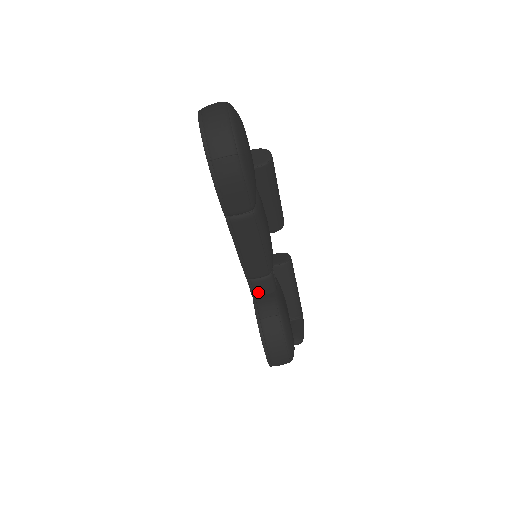
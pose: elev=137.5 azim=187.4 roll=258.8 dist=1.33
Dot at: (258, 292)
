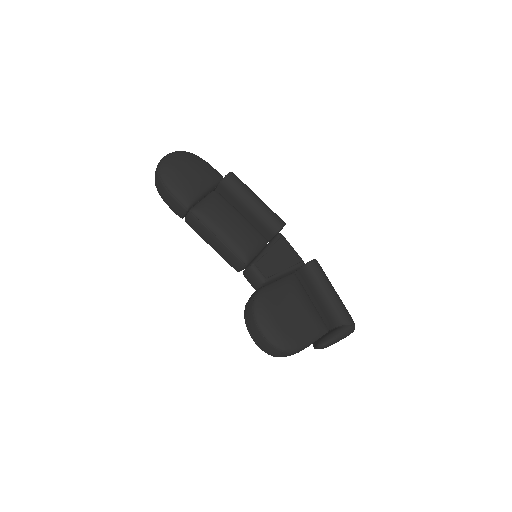
Dot at: (252, 284)
